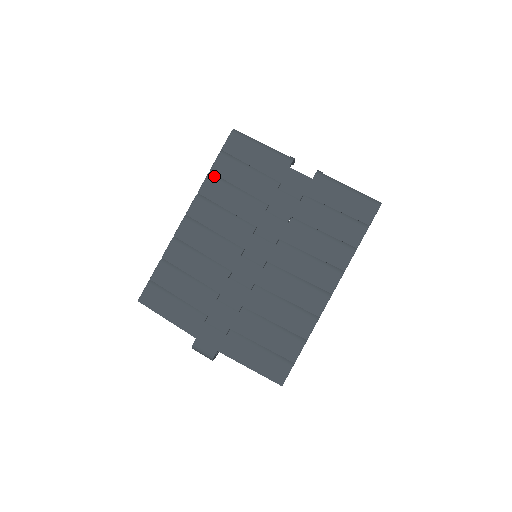
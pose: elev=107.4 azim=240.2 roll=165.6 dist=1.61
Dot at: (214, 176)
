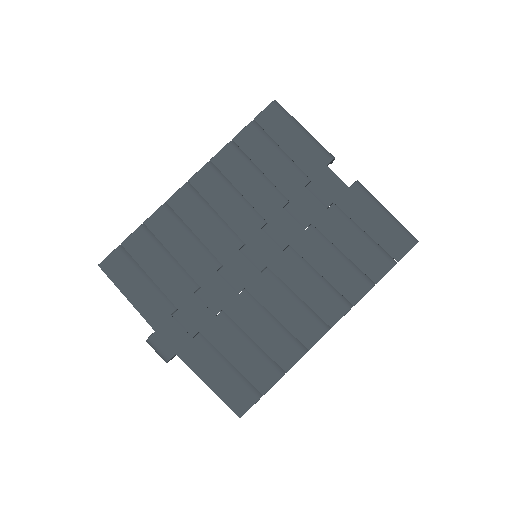
Dot at: (236, 147)
